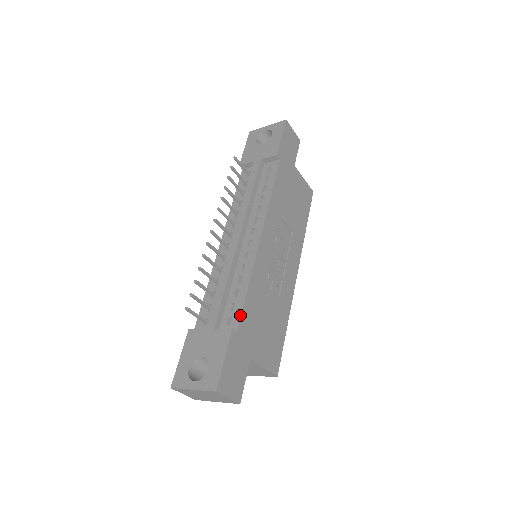
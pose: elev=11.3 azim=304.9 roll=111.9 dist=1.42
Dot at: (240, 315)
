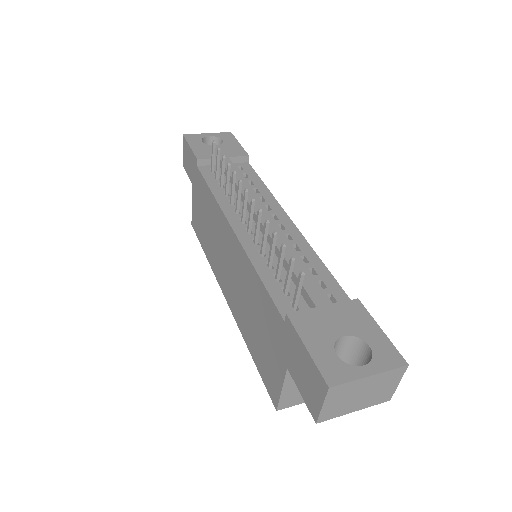
Dot at: (343, 290)
